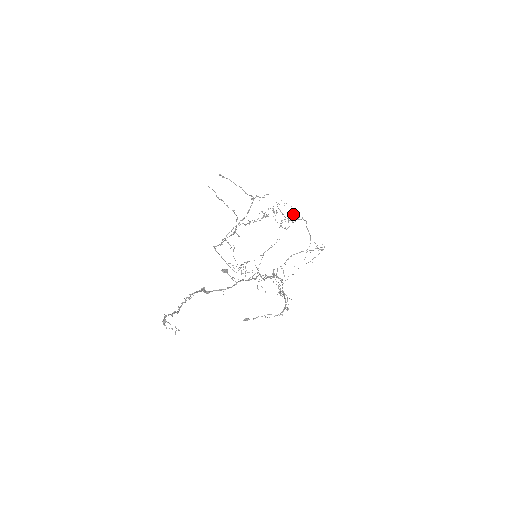
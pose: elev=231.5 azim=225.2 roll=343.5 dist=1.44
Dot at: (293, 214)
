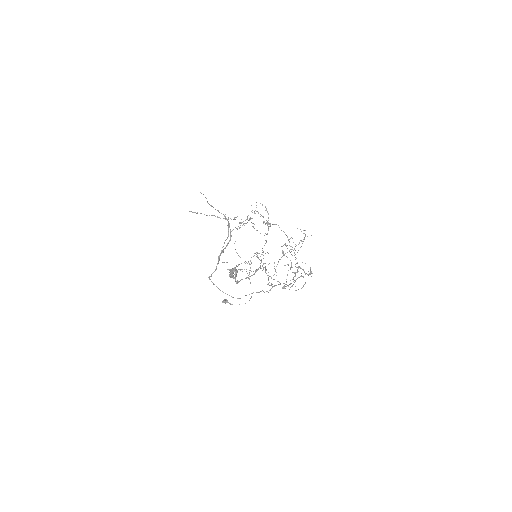
Dot at: occluded
